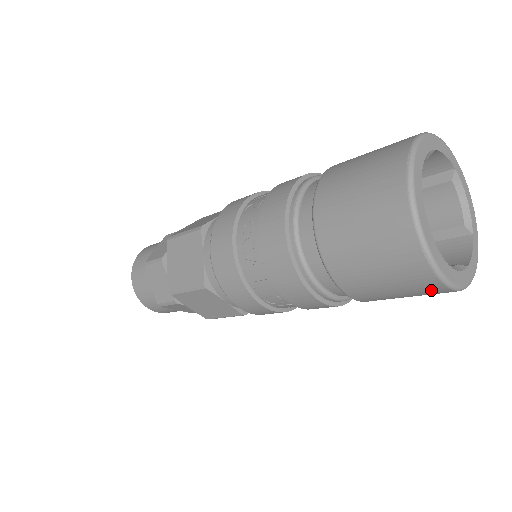
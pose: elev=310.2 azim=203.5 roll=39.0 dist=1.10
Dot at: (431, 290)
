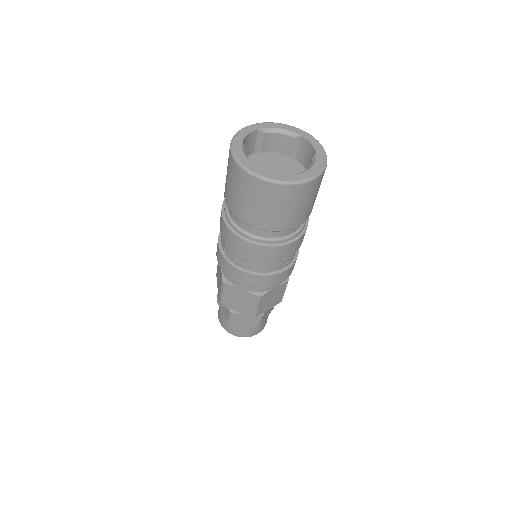
Dot at: (318, 183)
